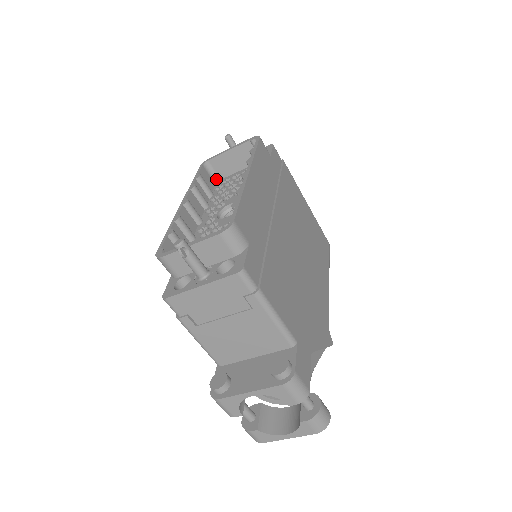
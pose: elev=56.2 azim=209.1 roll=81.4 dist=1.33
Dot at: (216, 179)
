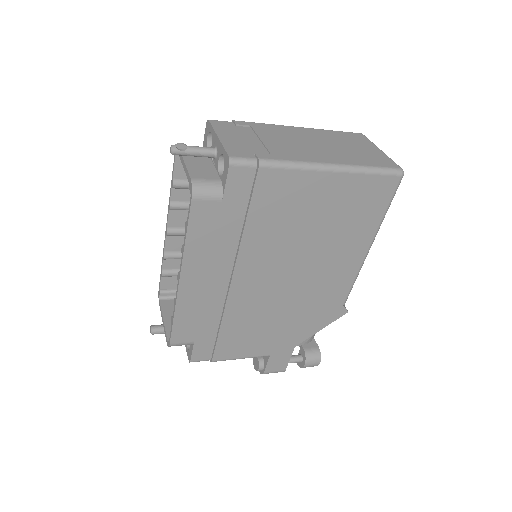
Dot at: occluded
